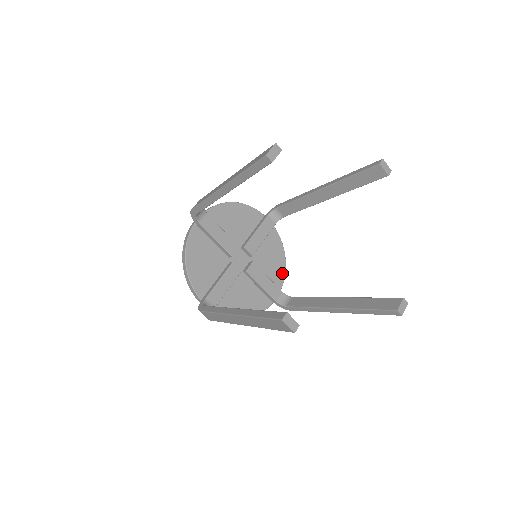
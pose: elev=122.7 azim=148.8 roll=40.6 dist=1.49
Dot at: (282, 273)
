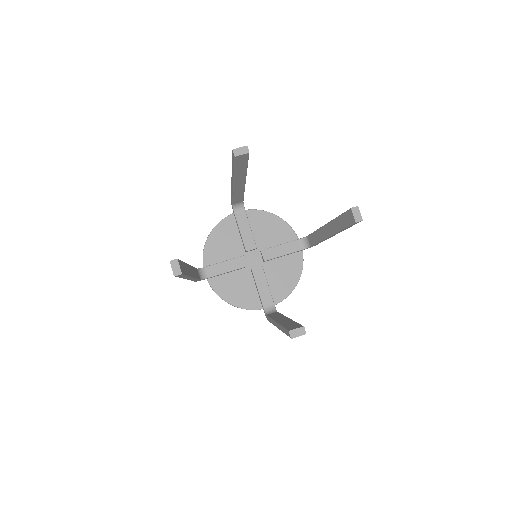
Dot at: (286, 227)
